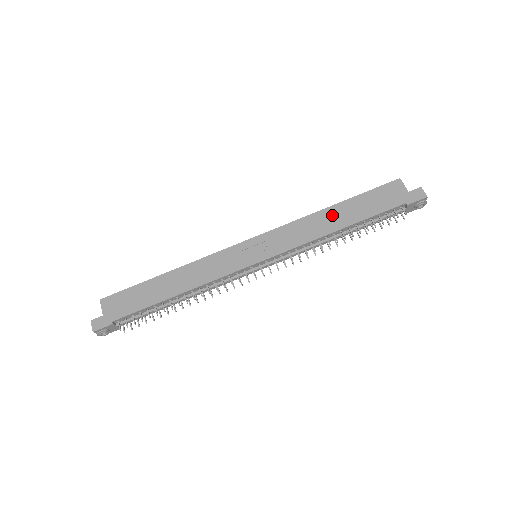
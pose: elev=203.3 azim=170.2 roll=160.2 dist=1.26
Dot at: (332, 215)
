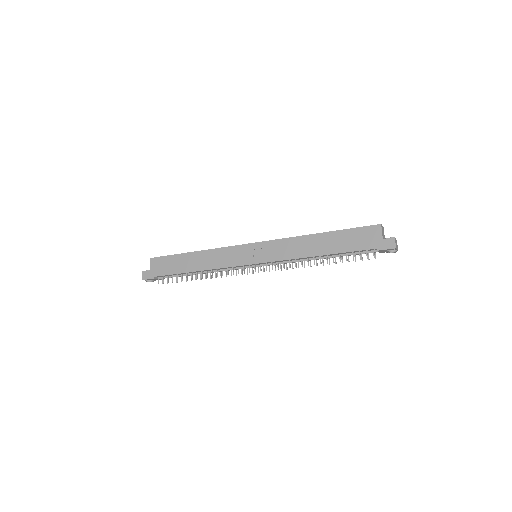
Dot at: (316, 241)
